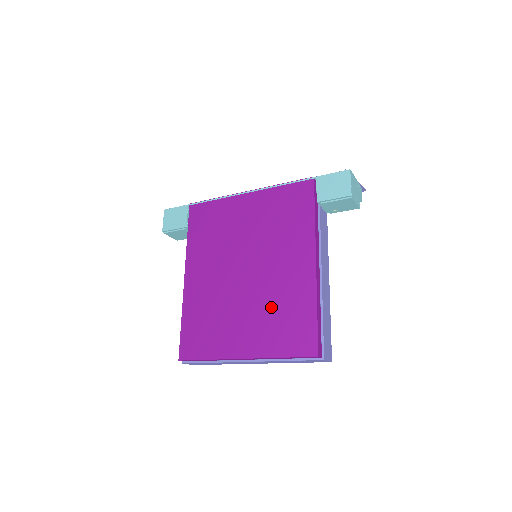
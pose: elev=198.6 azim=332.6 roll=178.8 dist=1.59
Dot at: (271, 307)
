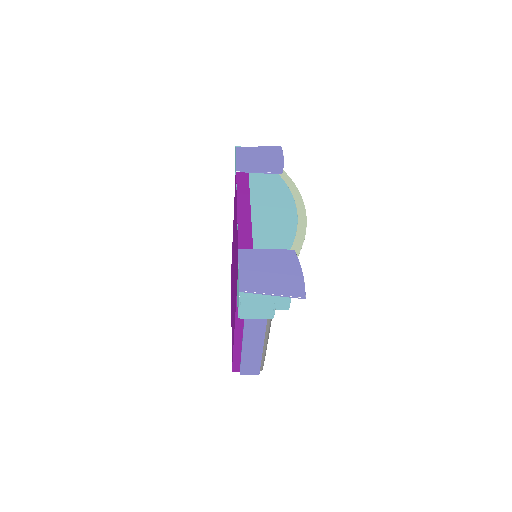
Dot at: occluded
